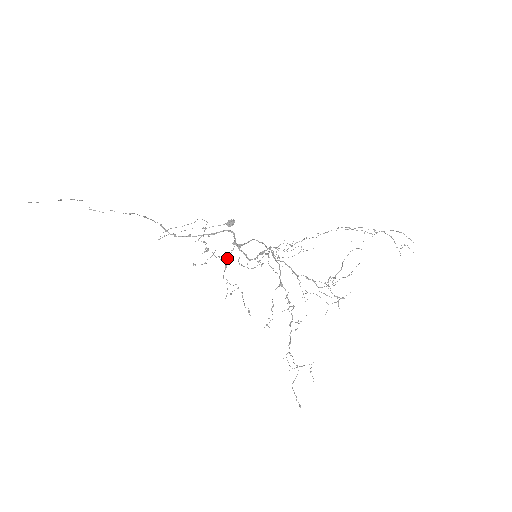
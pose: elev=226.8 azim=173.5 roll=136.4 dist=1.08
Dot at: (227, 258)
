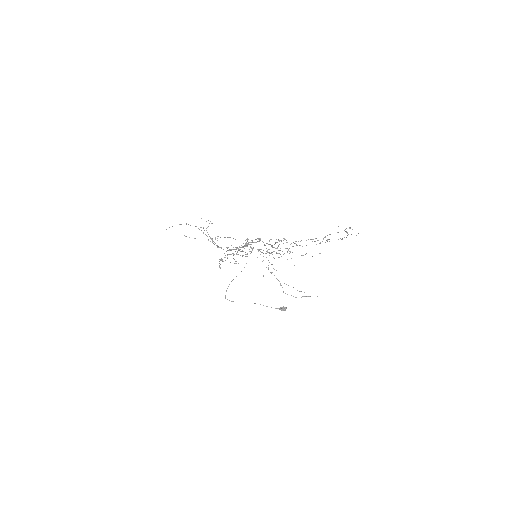
Dot at: occluded
